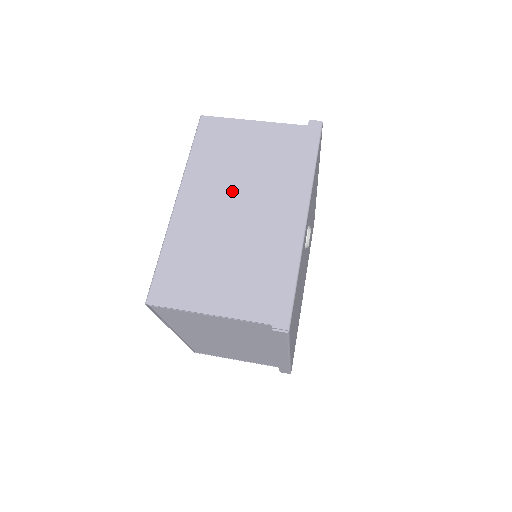
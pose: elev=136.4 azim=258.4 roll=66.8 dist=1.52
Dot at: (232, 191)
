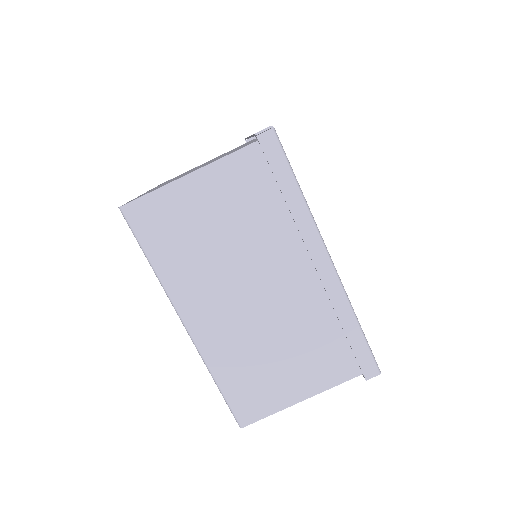
Dot at: (233, 279)
